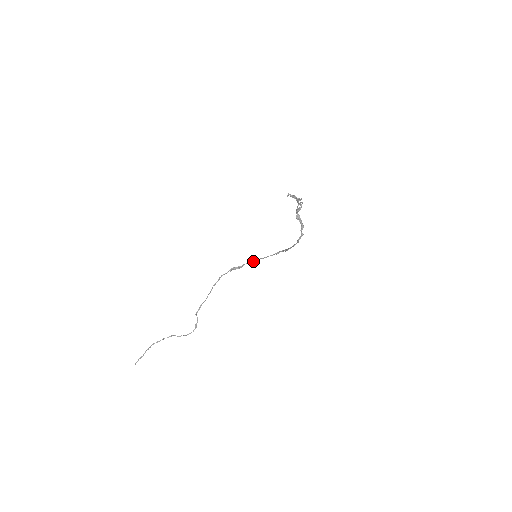
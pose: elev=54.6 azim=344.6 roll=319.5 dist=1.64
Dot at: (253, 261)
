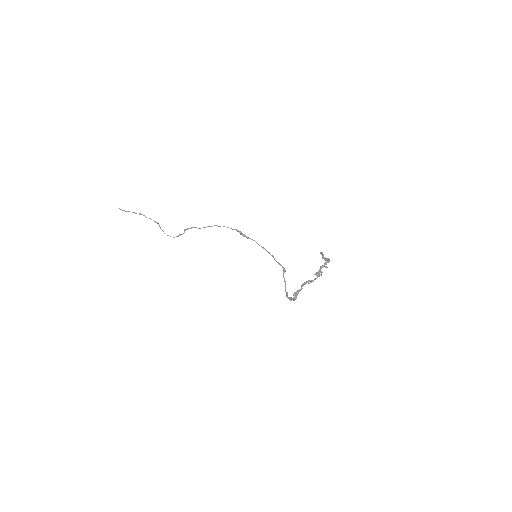
Dot at: occluded
